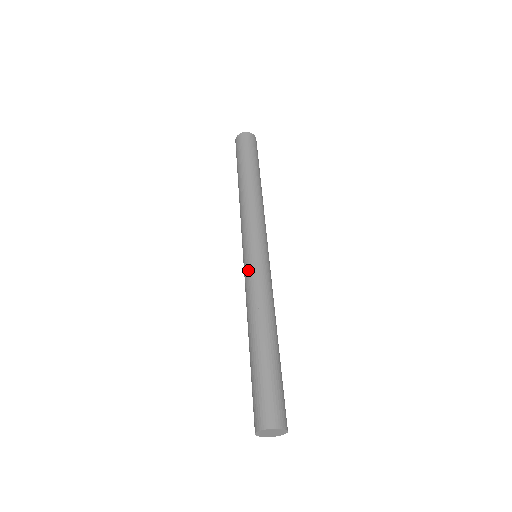
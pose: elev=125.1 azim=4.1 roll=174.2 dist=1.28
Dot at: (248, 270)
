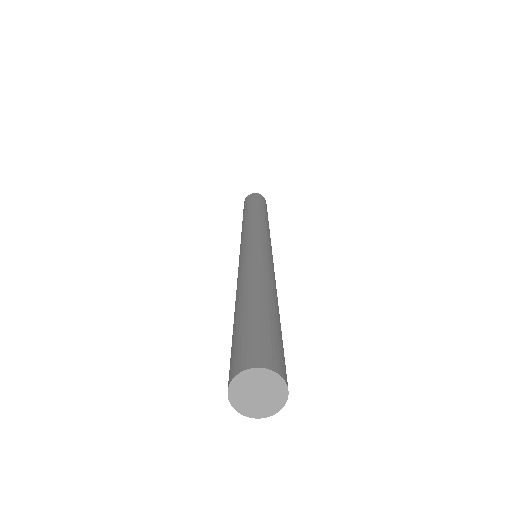
Dot at: occluded
